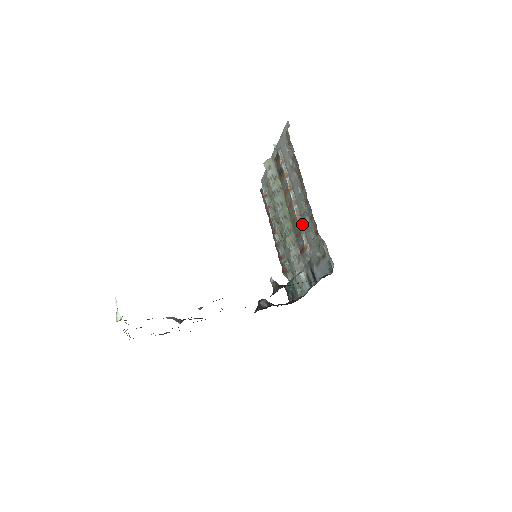
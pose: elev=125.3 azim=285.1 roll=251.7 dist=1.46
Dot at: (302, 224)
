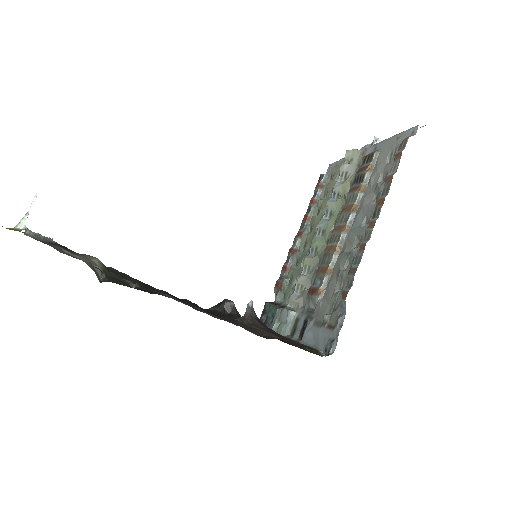
Dot at: (336, 262)
